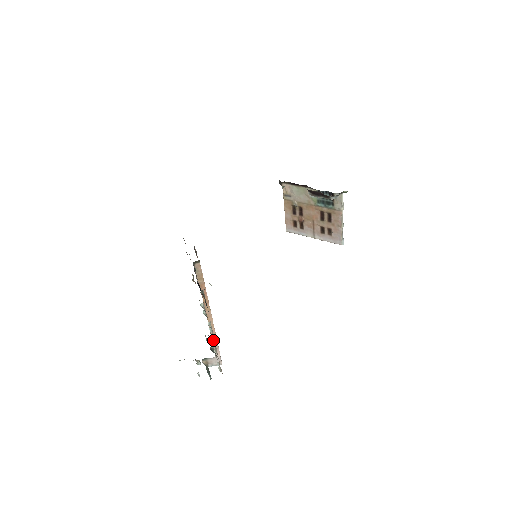
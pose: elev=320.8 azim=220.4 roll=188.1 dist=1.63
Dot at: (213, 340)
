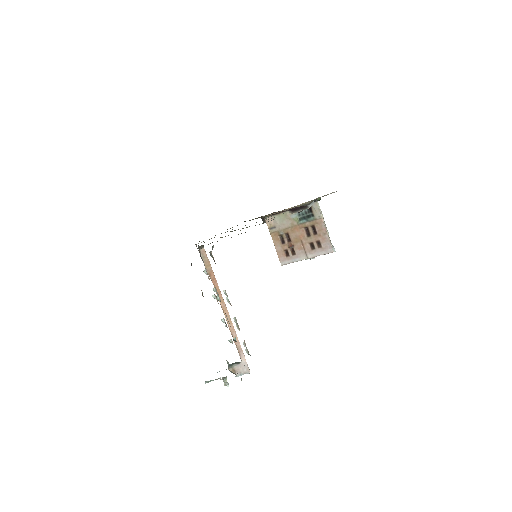
Dot at: occluded
